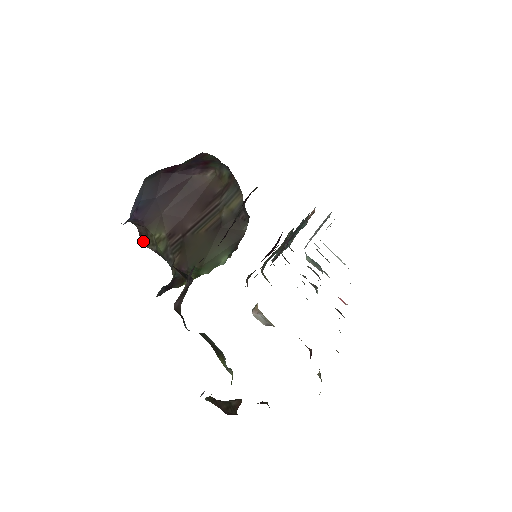
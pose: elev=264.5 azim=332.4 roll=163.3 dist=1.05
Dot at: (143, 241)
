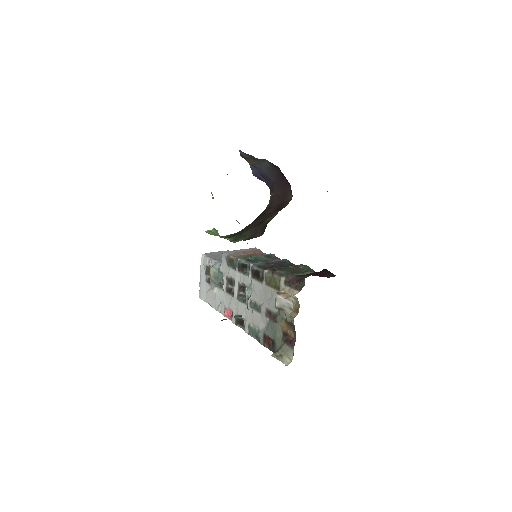
Dot at: occluded
